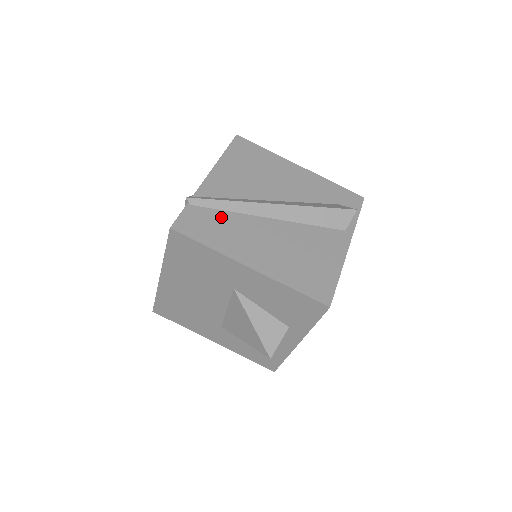
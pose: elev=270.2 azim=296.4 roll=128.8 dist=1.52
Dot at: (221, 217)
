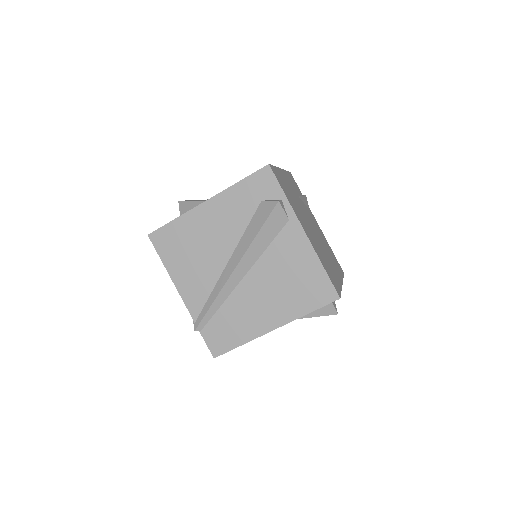
Dot at: (223, 316)
